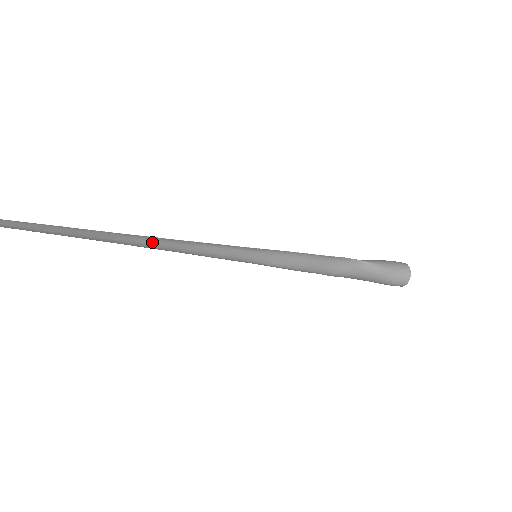
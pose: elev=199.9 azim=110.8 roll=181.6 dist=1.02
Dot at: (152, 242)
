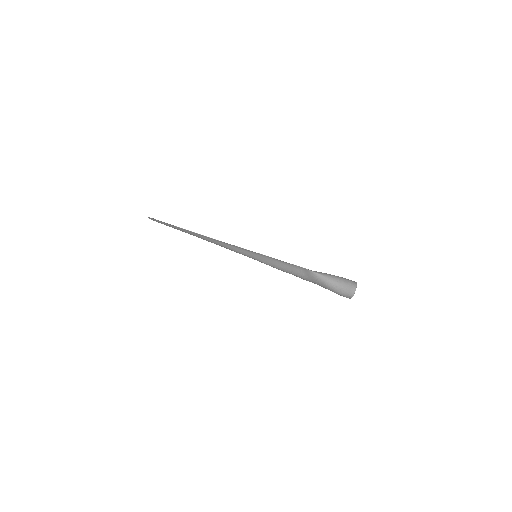
Dot at: (208, 239)
